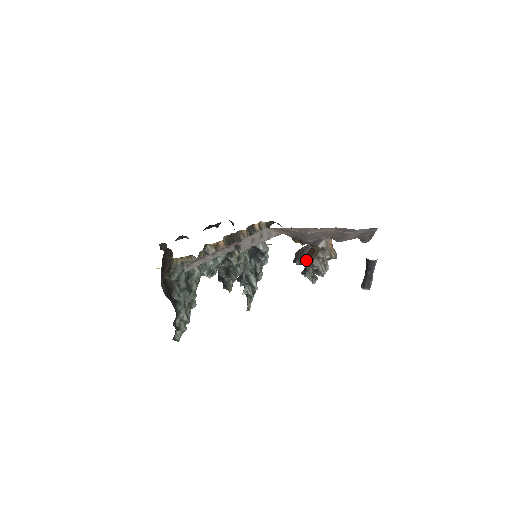
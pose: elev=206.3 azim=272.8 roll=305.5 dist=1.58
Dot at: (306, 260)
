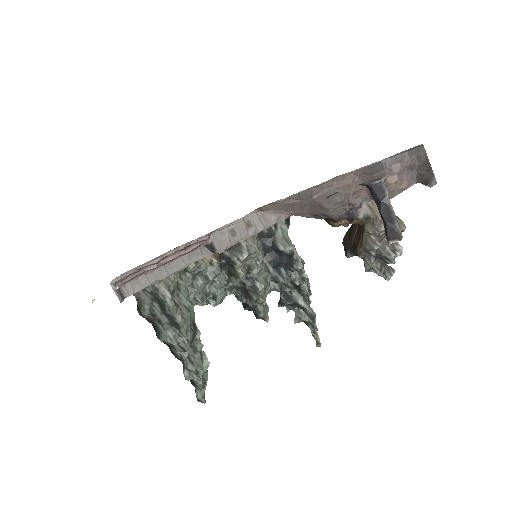
Dot at: (355, 246)
